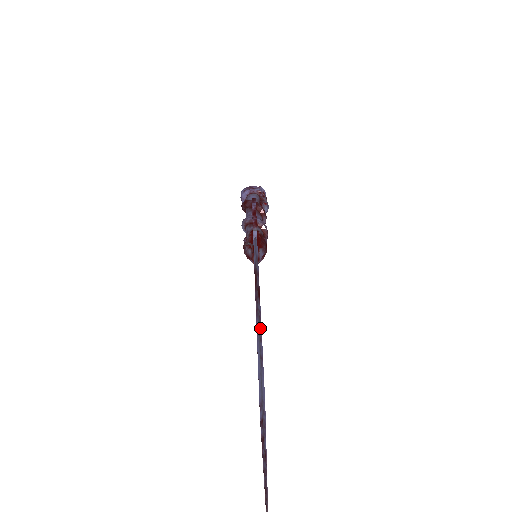
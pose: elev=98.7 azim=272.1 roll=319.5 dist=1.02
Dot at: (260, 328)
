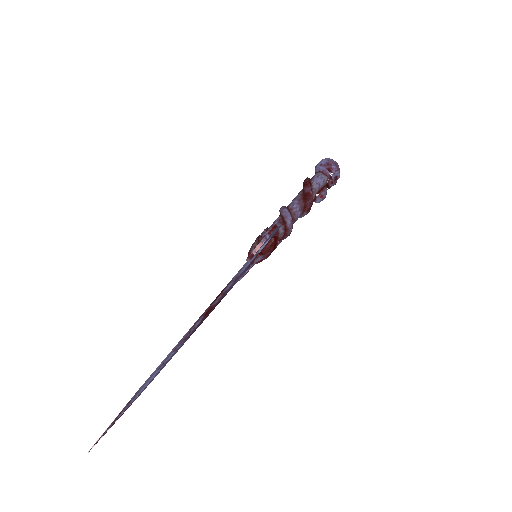
Dot at: (183, 341)
